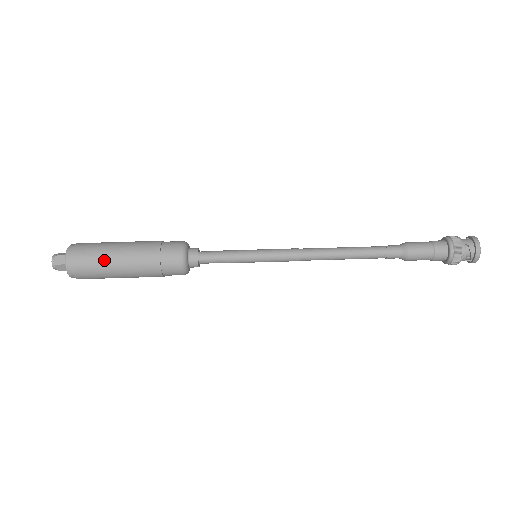
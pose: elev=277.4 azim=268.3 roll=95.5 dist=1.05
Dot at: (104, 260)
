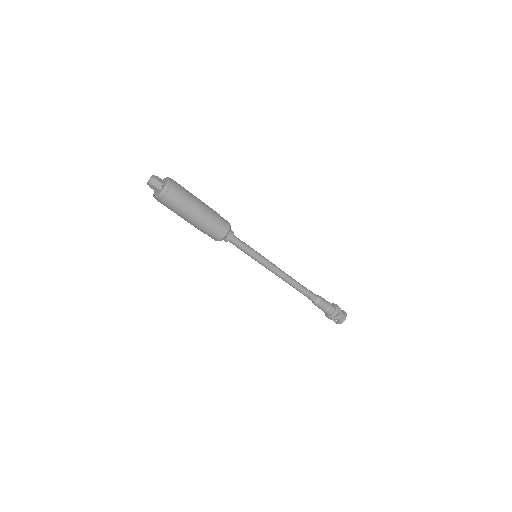
Dot at: (185, 207)
